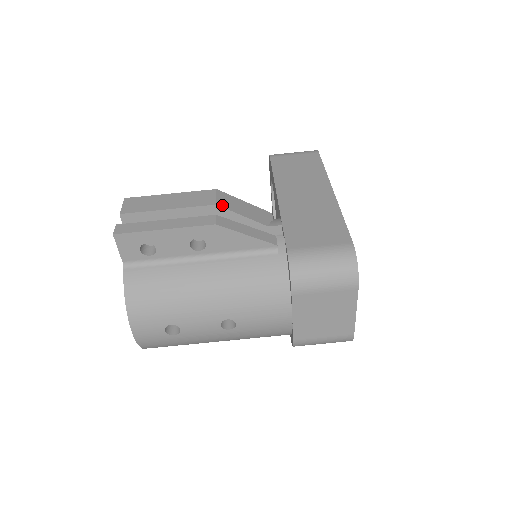
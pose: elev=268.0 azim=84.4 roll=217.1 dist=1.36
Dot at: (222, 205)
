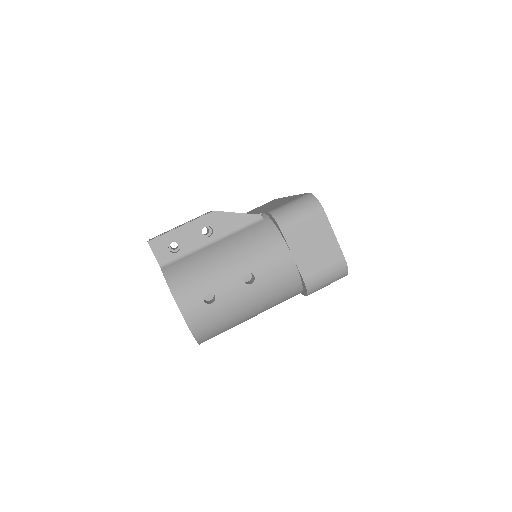
Dot at: occluded
